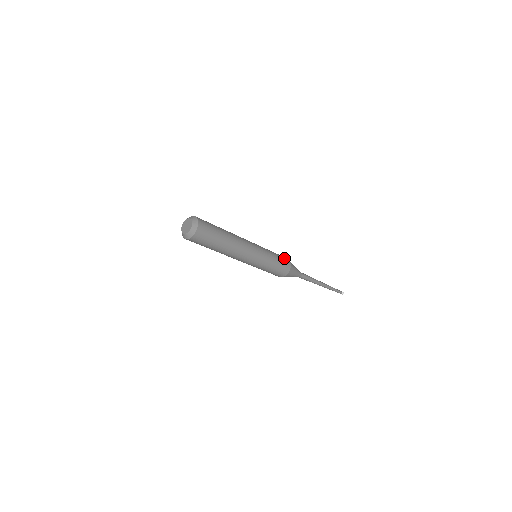
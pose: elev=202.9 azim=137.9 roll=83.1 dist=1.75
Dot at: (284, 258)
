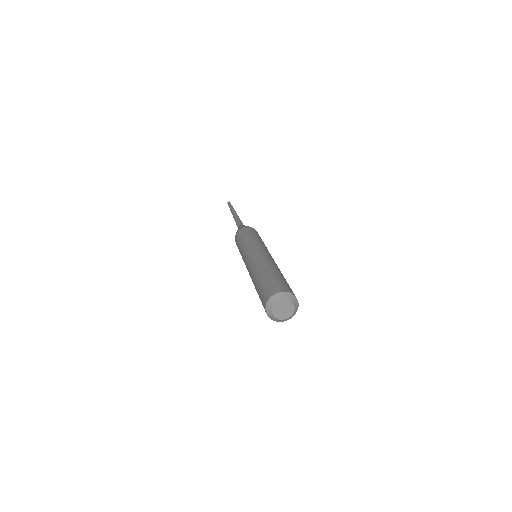
Dot at: occluded
